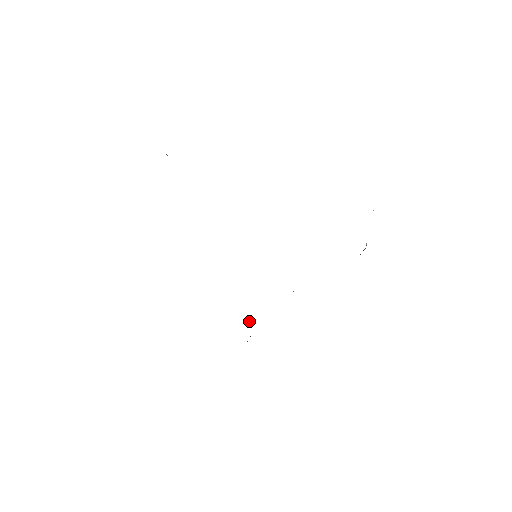
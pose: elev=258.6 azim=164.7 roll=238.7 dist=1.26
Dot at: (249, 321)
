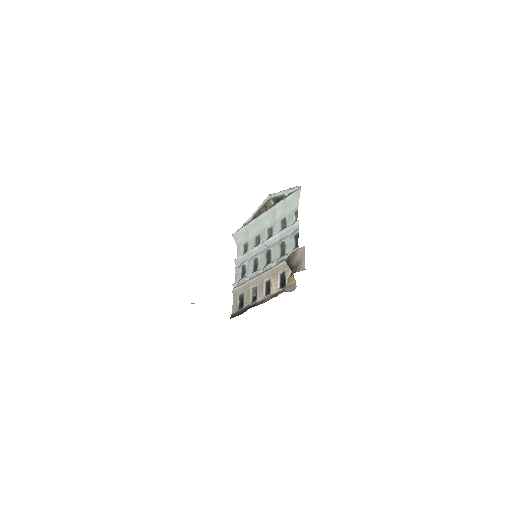
Dot at: (254, 294)
